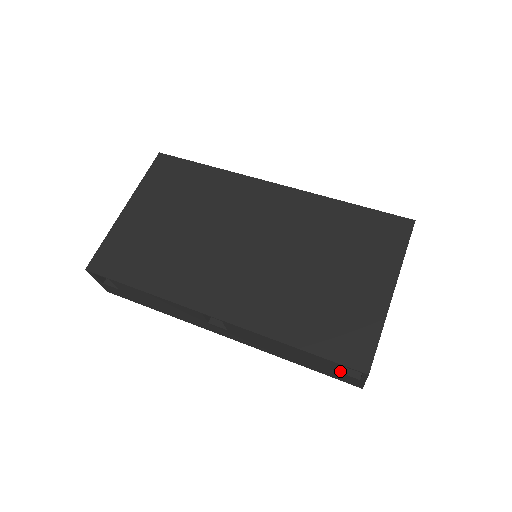
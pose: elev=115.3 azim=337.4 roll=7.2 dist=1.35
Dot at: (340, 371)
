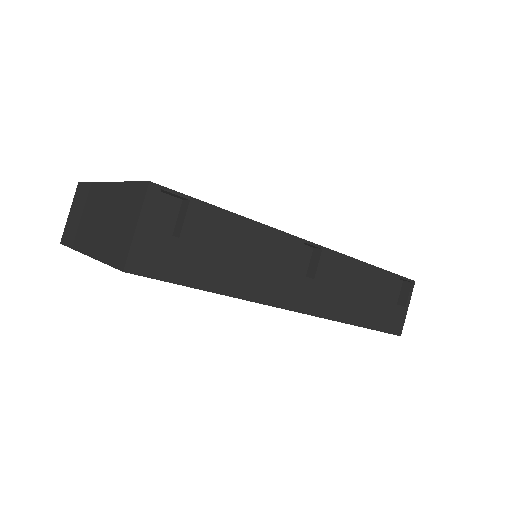
Dot at: occluded
